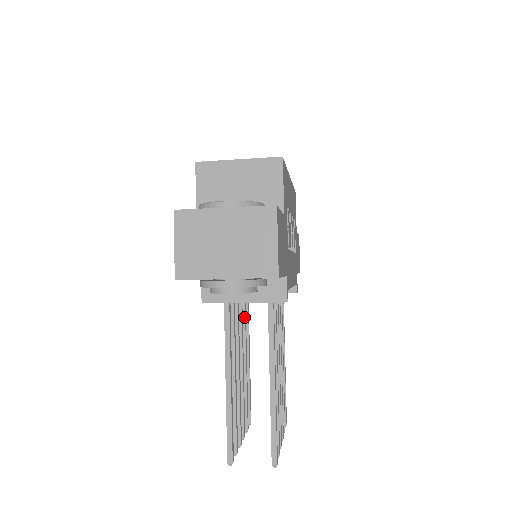
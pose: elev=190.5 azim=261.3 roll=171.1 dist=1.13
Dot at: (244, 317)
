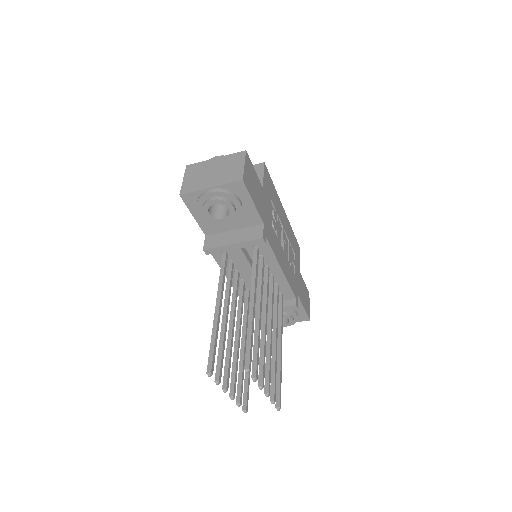
Dot at: (246, 310)
